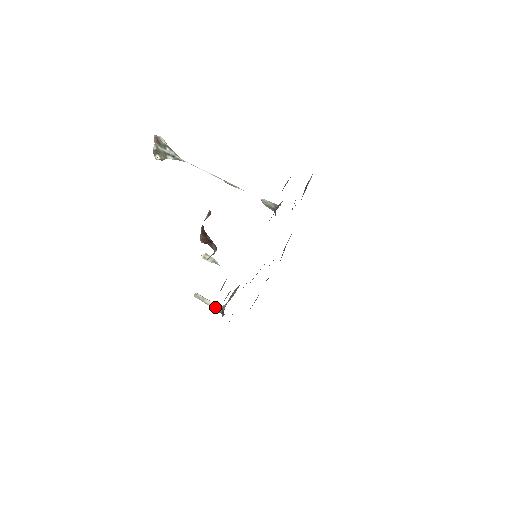
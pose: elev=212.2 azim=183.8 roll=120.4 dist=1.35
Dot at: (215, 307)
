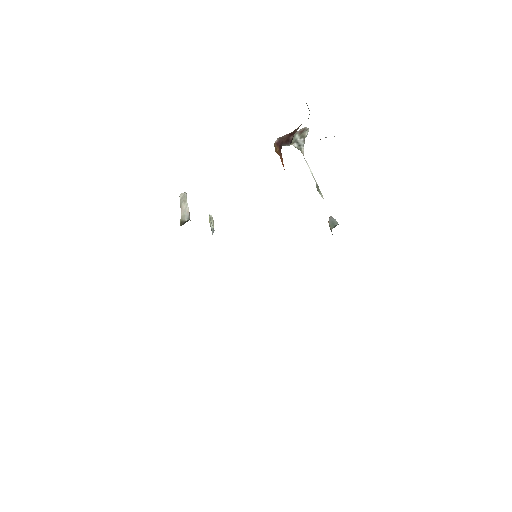
Dot at: (185, 214)
